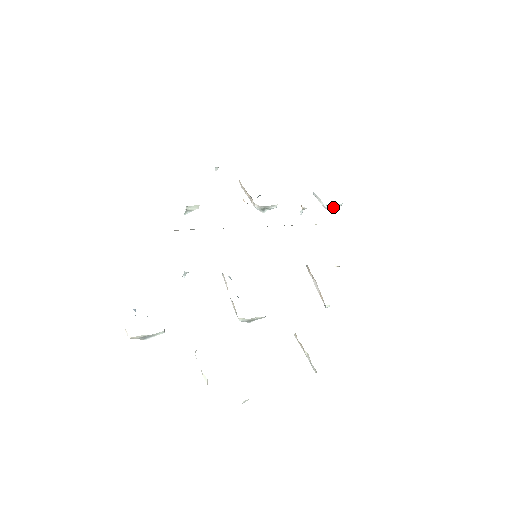
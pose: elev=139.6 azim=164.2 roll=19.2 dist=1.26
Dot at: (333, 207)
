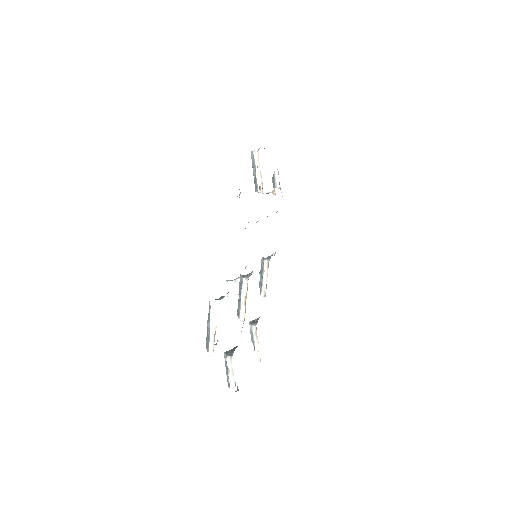
Dot at: occluded
